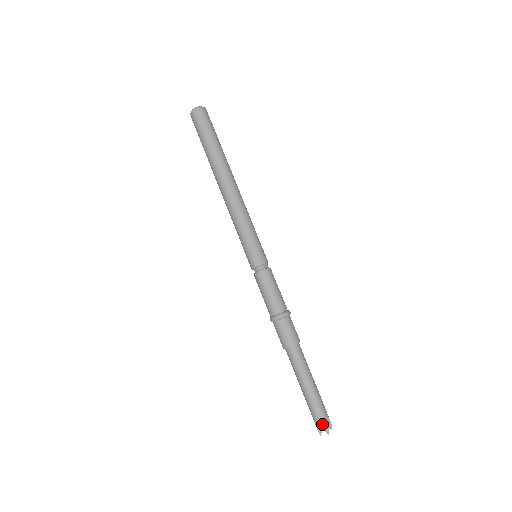
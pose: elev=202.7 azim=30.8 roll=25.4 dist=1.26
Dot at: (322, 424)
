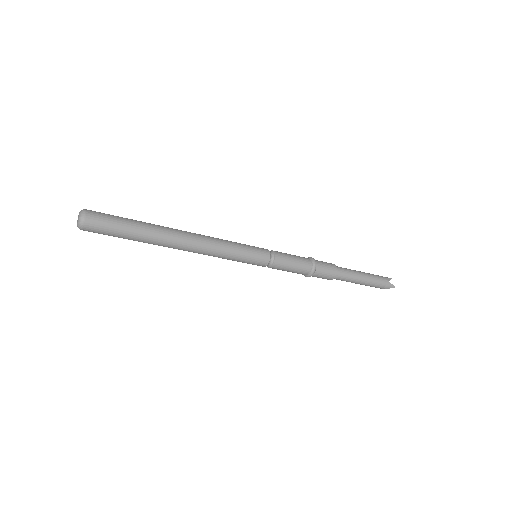
Dot at: (387, 287)
